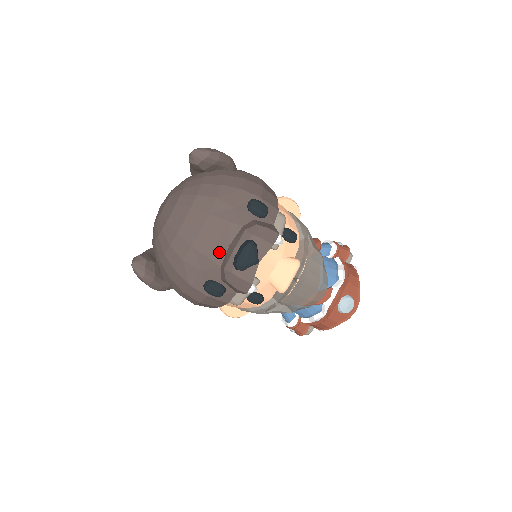
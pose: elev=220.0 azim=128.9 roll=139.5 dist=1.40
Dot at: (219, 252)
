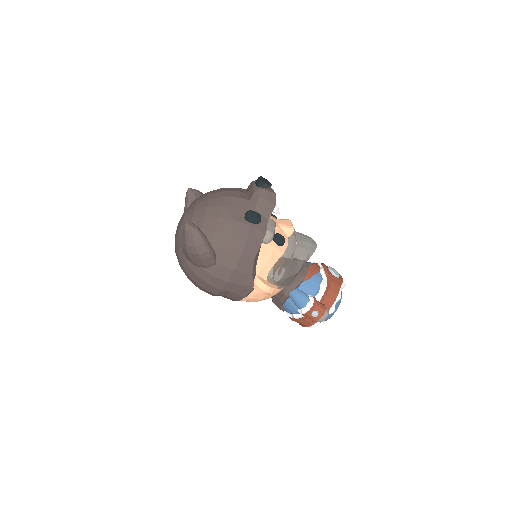
Dot at: (243, 196)
